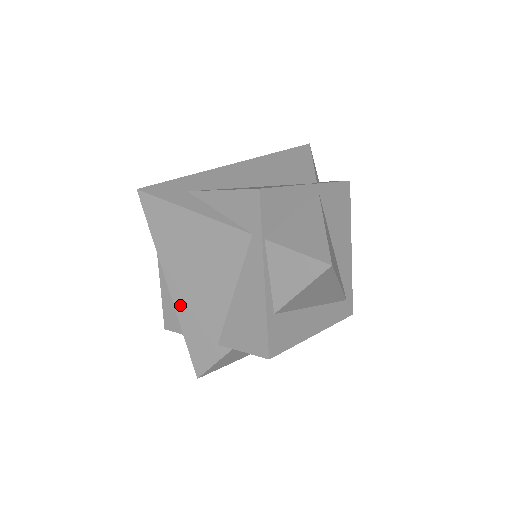
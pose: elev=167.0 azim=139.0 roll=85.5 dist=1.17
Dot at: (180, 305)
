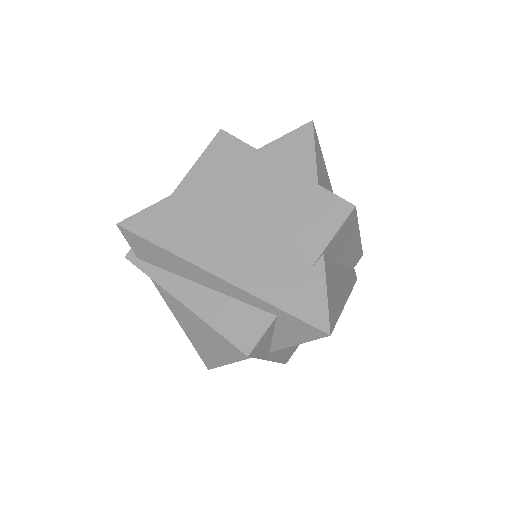
Dot at: (242, 278)
